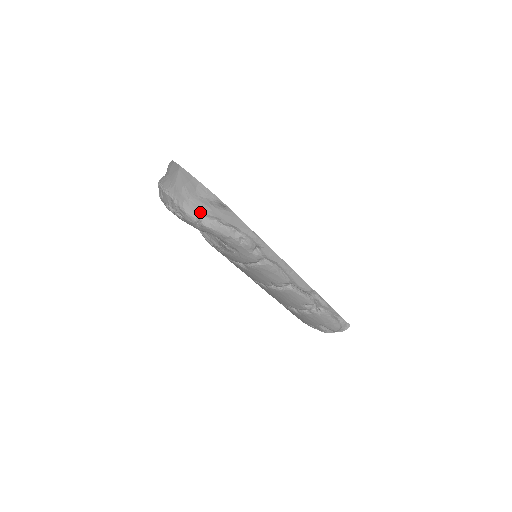
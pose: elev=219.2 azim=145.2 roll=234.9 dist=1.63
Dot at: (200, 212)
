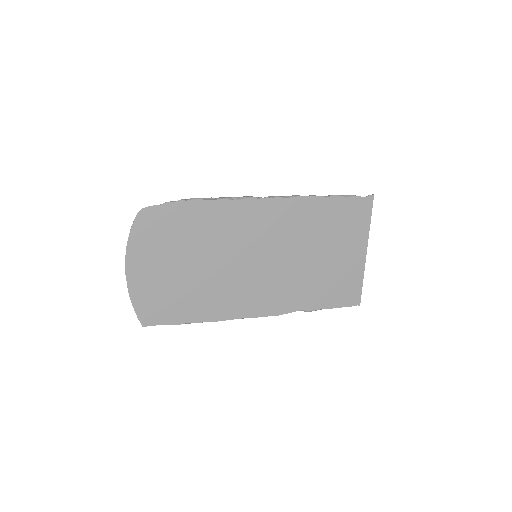
Dot at: occluded
